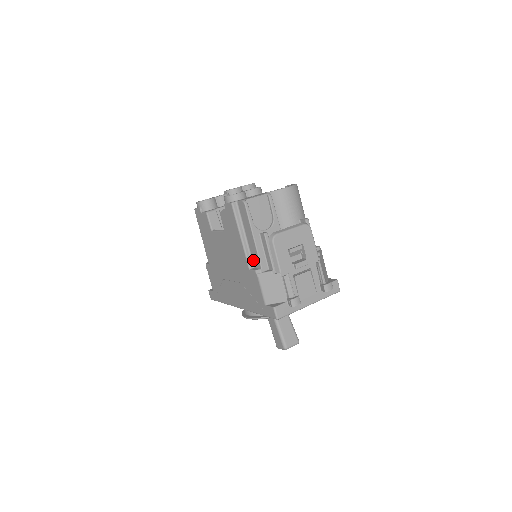
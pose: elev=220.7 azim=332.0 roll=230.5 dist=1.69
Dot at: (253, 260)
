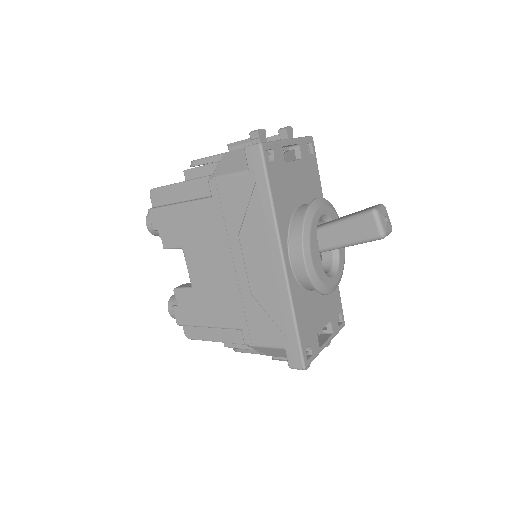
Dot at: (206, 194)
